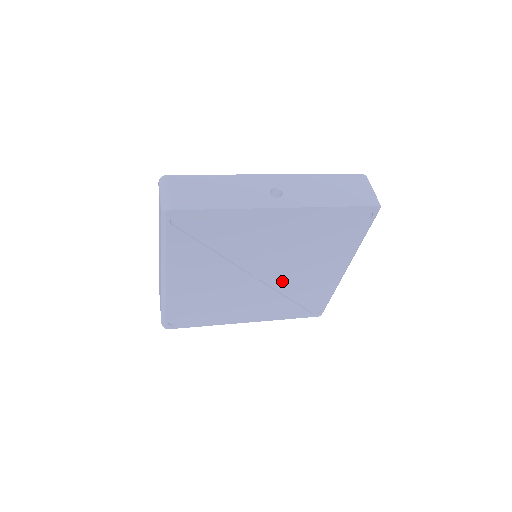
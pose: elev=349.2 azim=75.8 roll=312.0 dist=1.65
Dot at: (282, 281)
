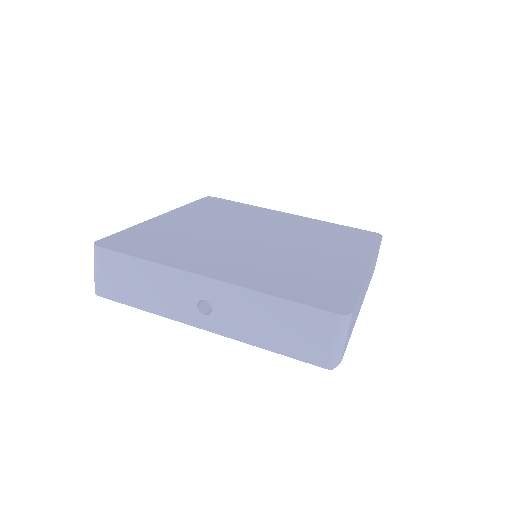
Dot at: occluded
